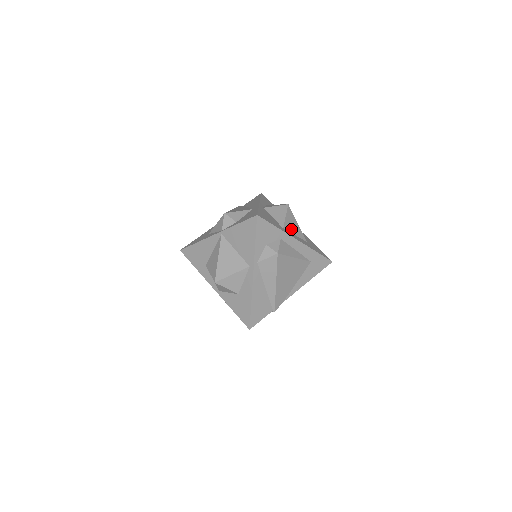
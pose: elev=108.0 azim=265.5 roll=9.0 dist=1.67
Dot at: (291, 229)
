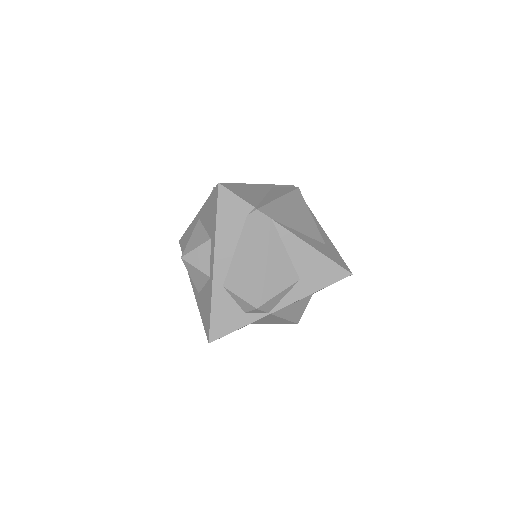
Dot at: occluded
